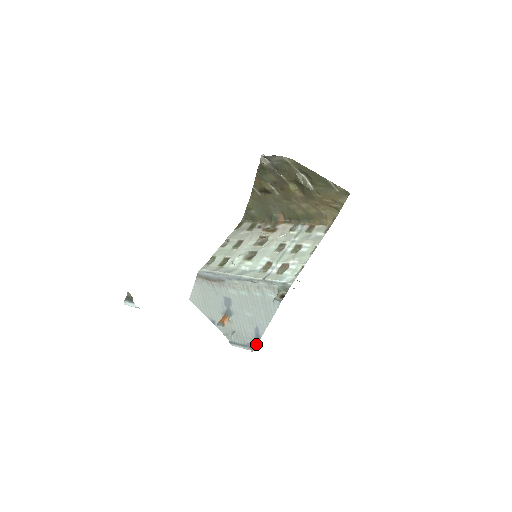
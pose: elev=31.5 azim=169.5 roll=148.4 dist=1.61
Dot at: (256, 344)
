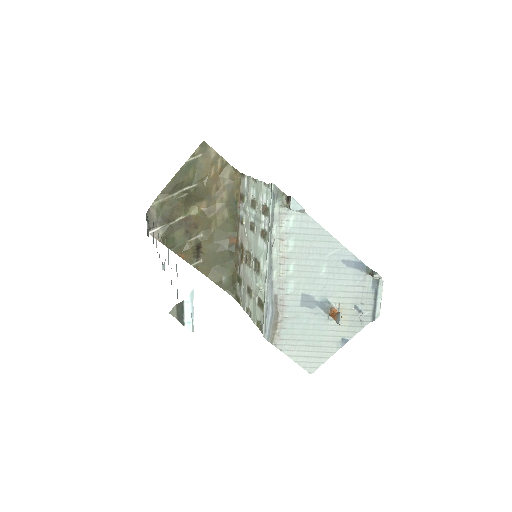
Dot at: (370, 270)
